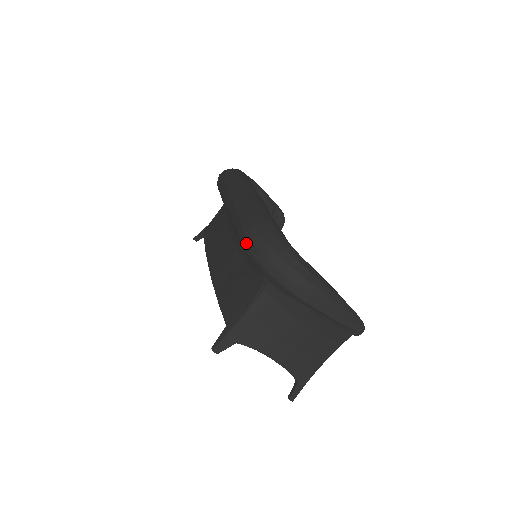
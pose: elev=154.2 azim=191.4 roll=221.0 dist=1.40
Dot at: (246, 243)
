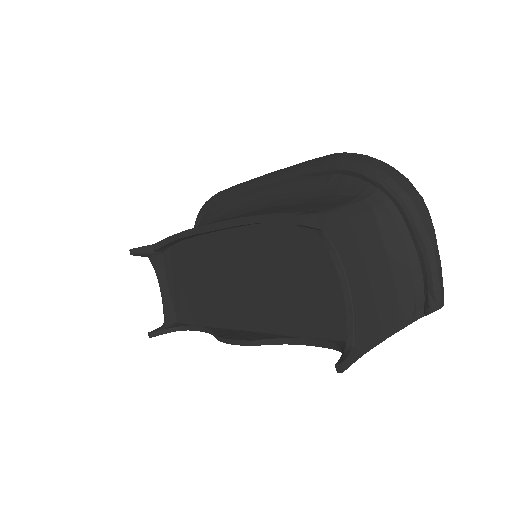
Dot at: (350, 156)
